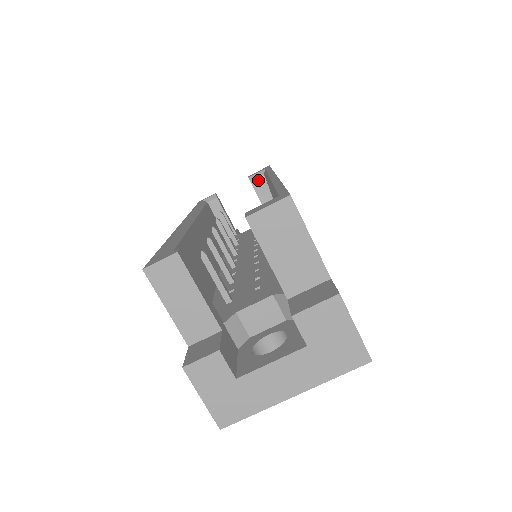
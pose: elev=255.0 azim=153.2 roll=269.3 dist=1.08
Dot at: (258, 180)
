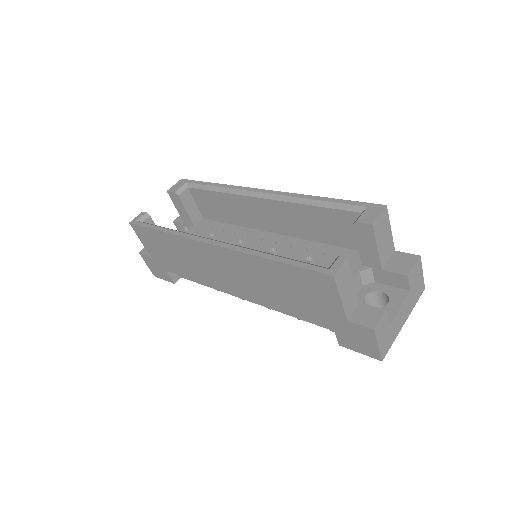
Dot at: (184, 193)
